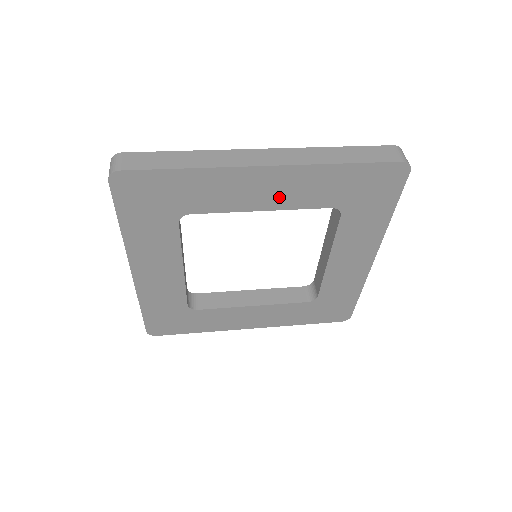
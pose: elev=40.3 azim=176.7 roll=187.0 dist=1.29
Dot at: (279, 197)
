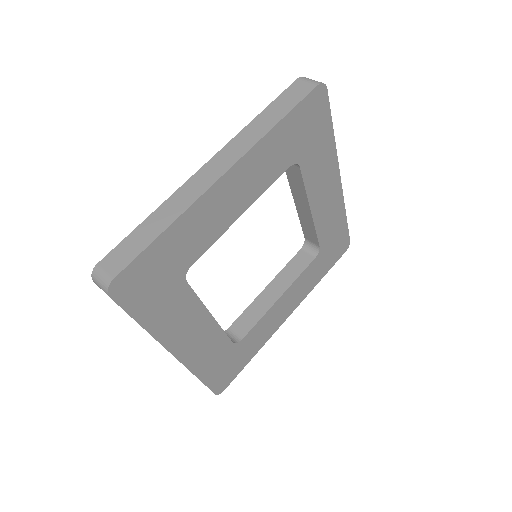
Dot at: (248, 191)
